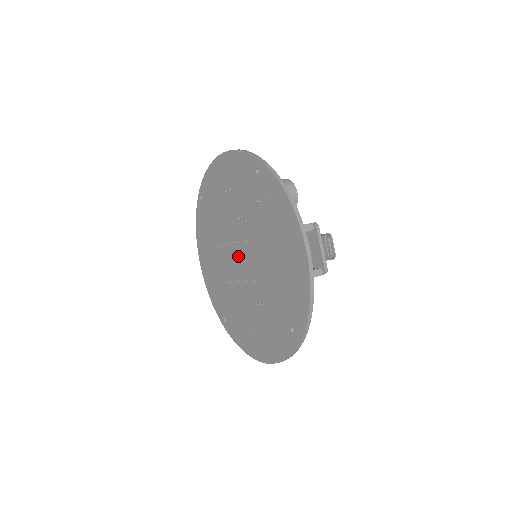
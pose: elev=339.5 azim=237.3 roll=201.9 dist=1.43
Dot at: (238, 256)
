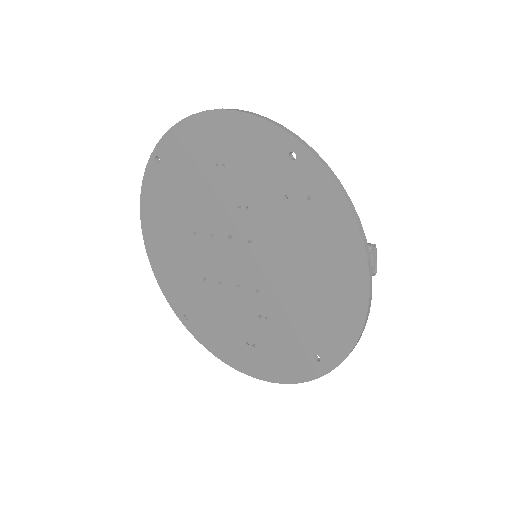
Dot at: (227, 253)
